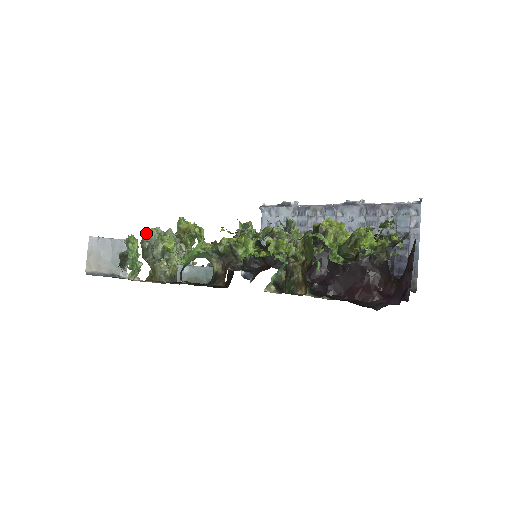
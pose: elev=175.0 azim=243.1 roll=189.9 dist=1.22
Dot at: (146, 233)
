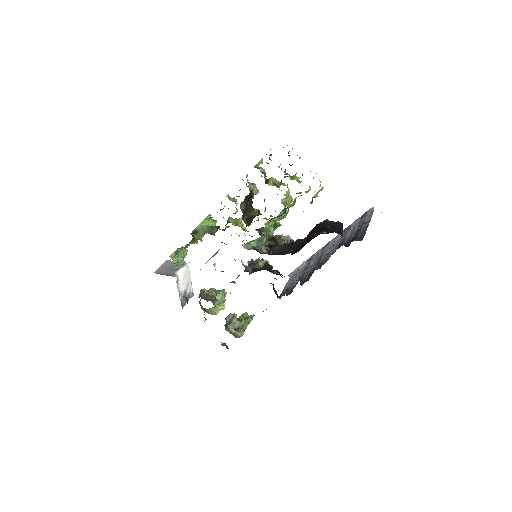
Dot at: occluded
